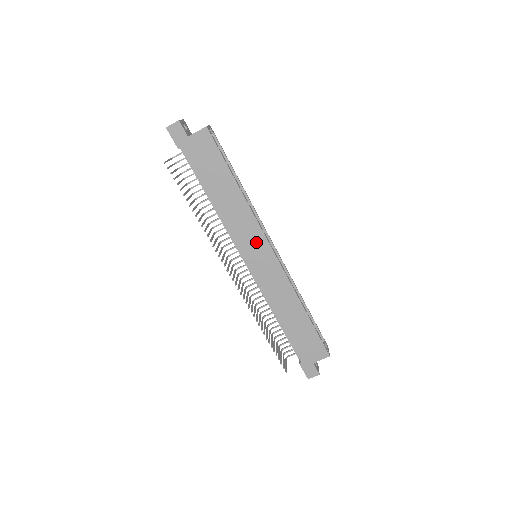
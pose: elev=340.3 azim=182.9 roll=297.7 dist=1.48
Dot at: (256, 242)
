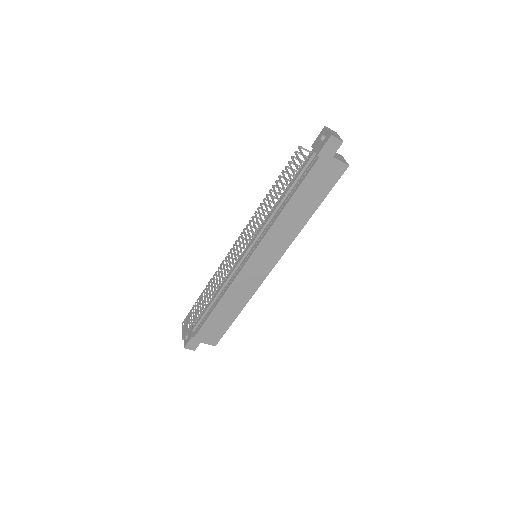
Dot at: (273, 254)
